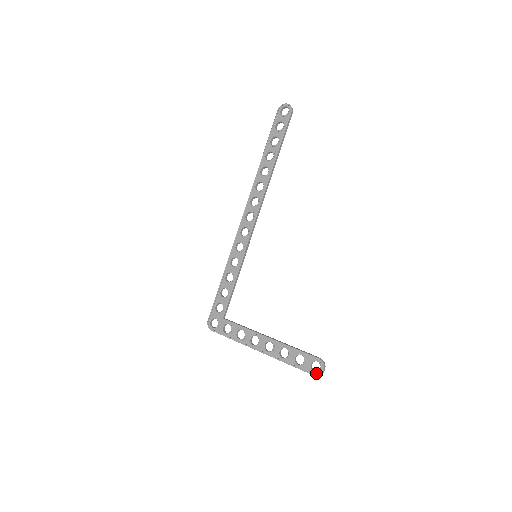
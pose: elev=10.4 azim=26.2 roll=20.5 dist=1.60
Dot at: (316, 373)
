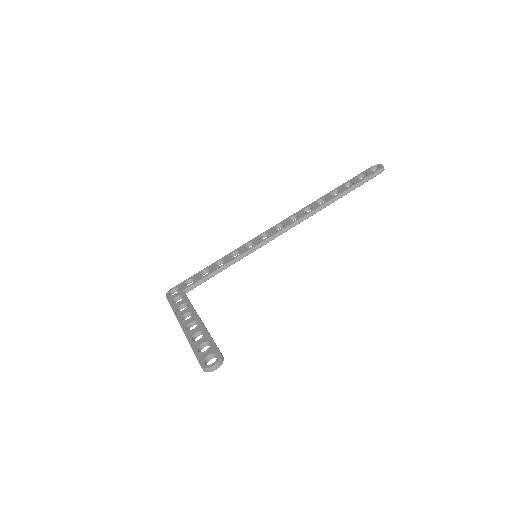
Dot at: (205, 365)
